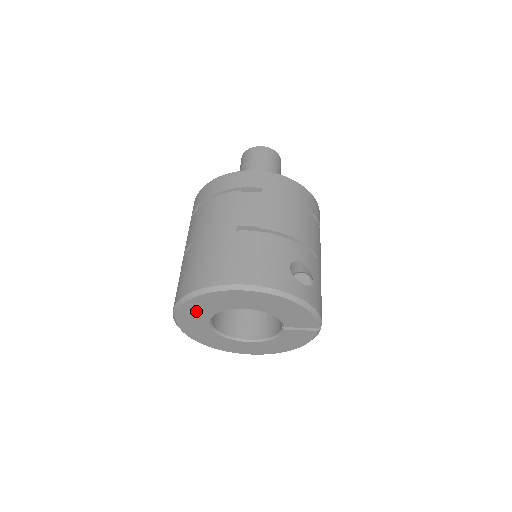
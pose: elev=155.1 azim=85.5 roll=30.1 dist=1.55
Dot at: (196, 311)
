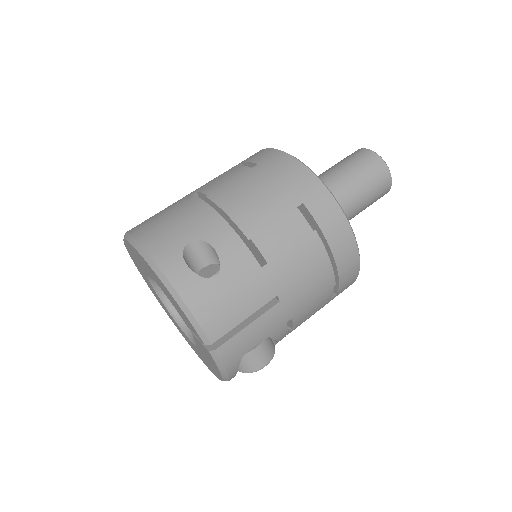
Dot at: (139, 268)
